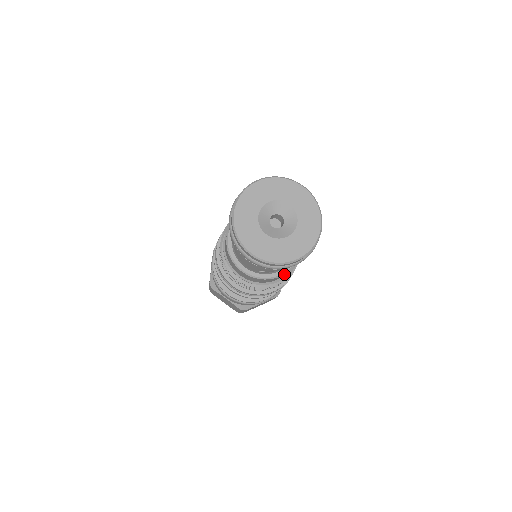
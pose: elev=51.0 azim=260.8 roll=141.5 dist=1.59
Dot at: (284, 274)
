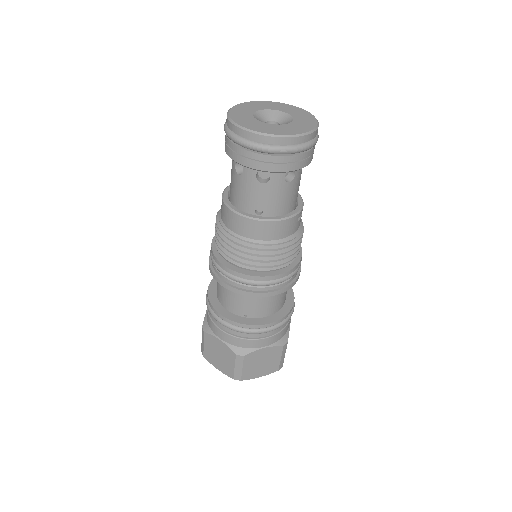
Dot at: (284, 223)
